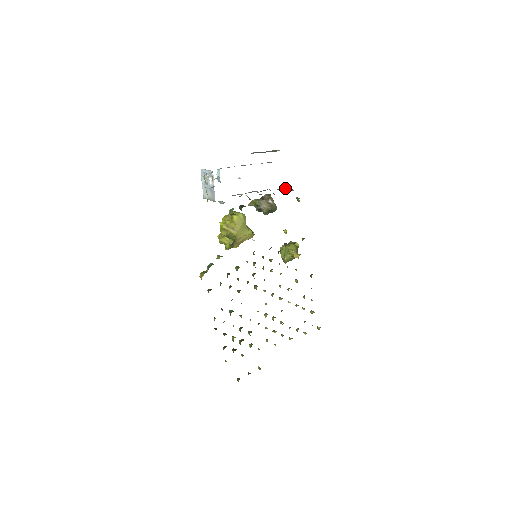
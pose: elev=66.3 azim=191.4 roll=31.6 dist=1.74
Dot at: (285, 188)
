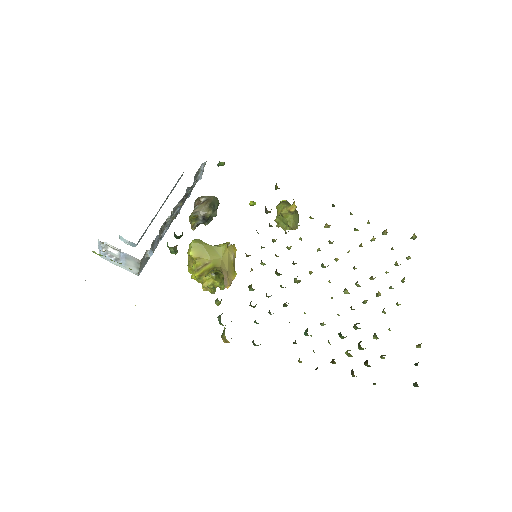
Dot at: (200, 174)
